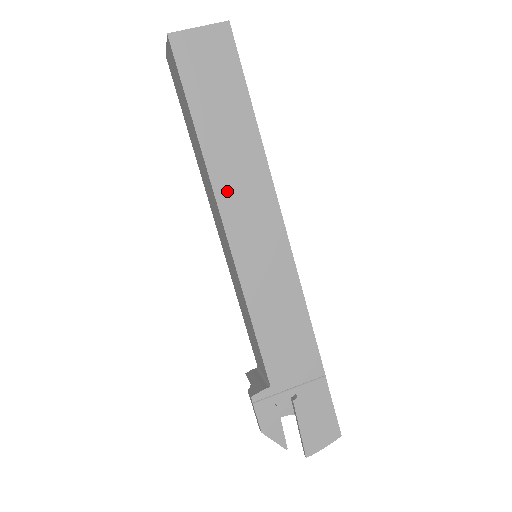
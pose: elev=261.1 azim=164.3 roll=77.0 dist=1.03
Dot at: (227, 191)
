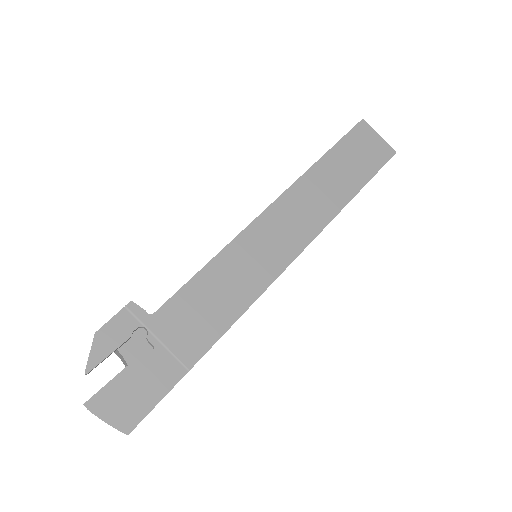
Dot at: (297, 196)
